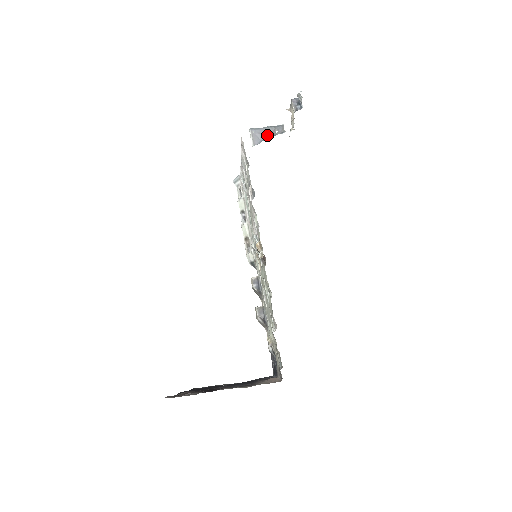
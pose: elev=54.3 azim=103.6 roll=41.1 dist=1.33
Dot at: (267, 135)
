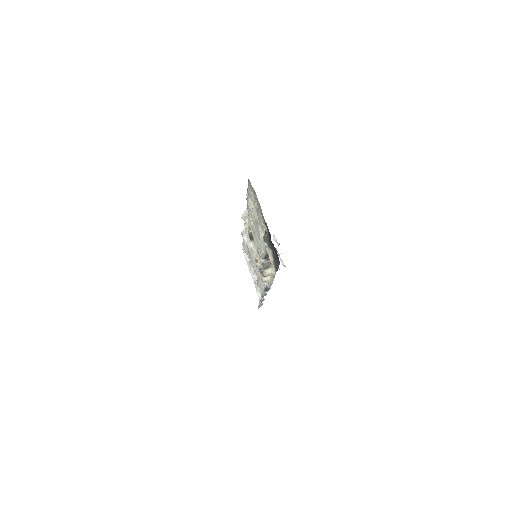
Dot at: occluded
